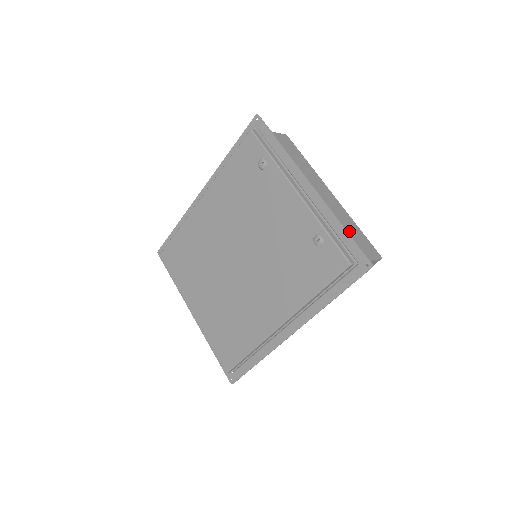
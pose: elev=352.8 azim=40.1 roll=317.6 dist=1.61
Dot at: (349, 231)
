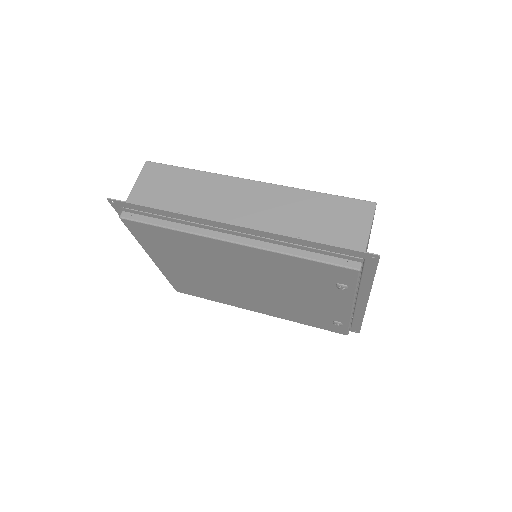
Dot at: occluded
